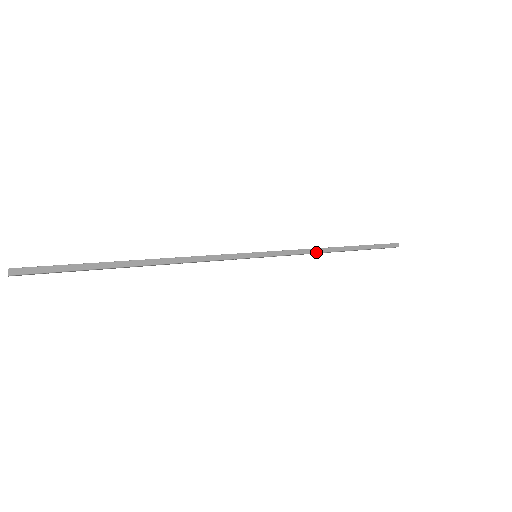
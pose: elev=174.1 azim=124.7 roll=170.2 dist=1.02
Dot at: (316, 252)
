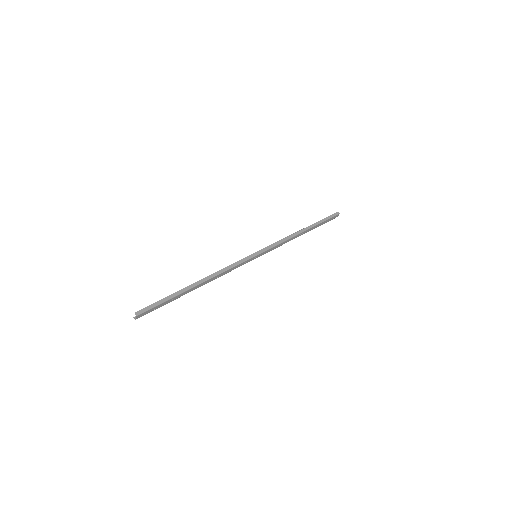
Dot at: (289, 238)
